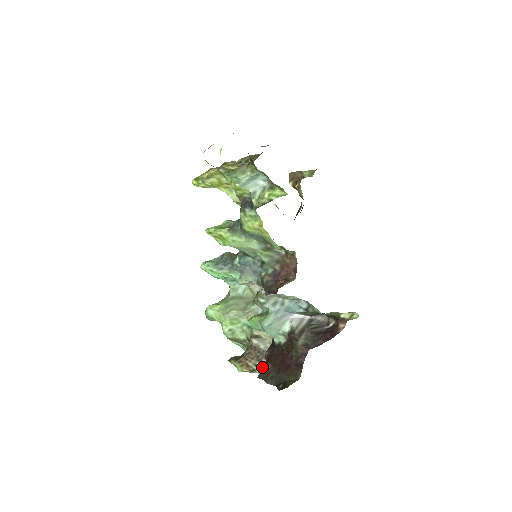
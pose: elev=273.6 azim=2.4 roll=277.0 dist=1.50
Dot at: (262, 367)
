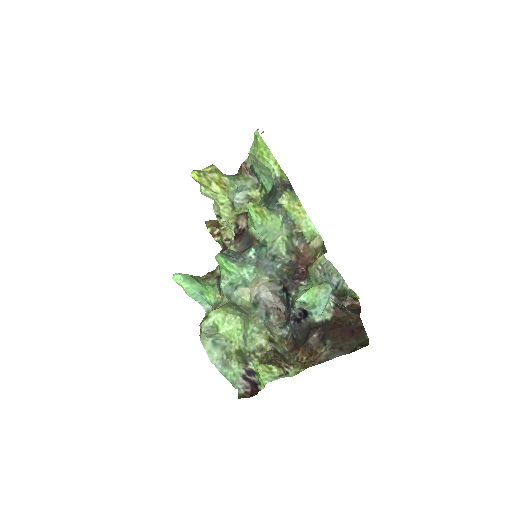
Dot at: (296, 366)
